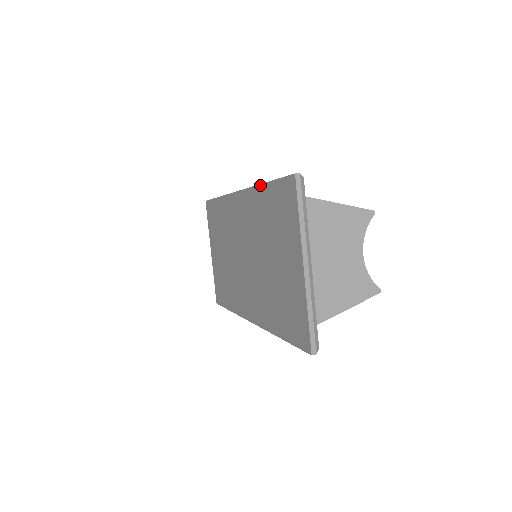
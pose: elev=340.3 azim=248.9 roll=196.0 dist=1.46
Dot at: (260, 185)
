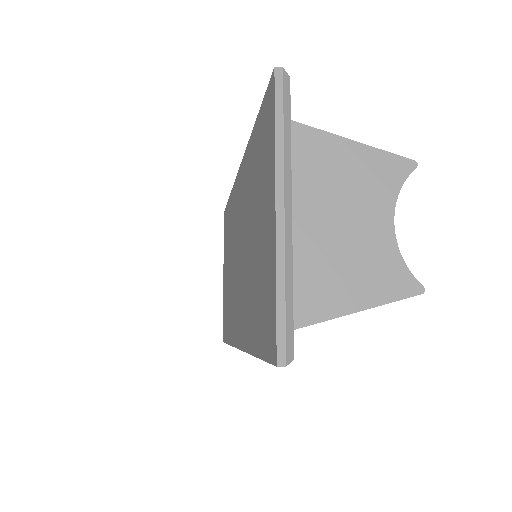
Dot at: (251, 133)
